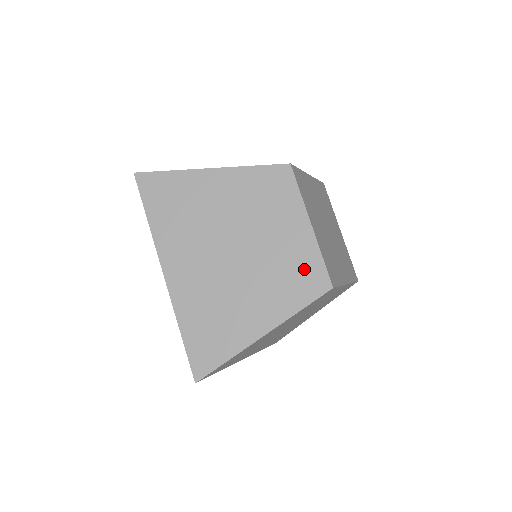
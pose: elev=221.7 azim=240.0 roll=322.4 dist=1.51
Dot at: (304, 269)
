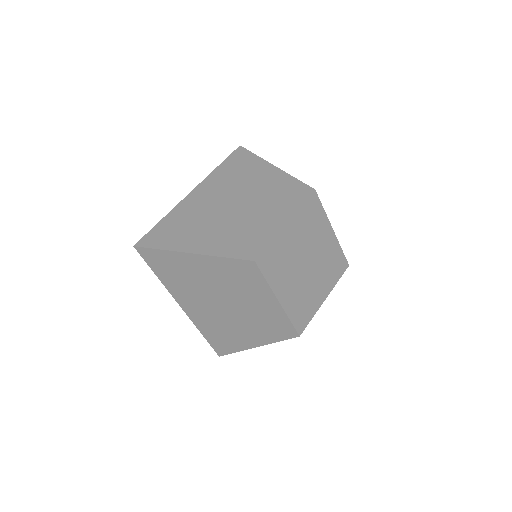
Dot at: (277, 323)
